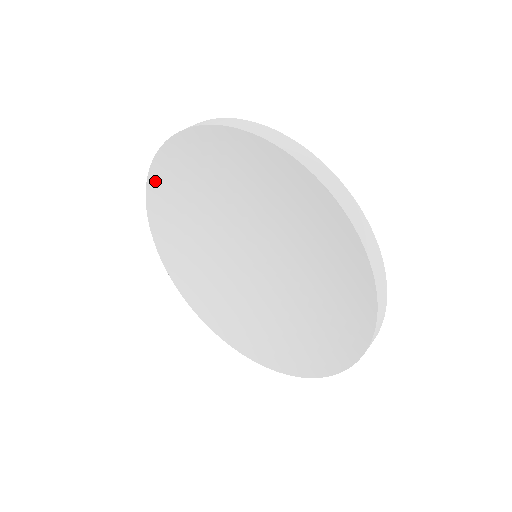
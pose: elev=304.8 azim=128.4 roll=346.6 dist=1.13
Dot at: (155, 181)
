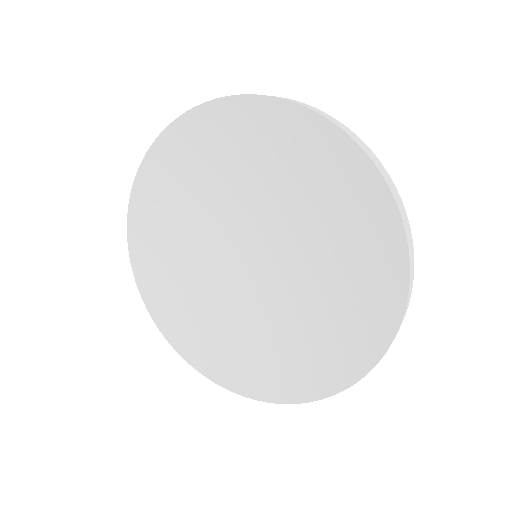
Dot at: (238, 107)
